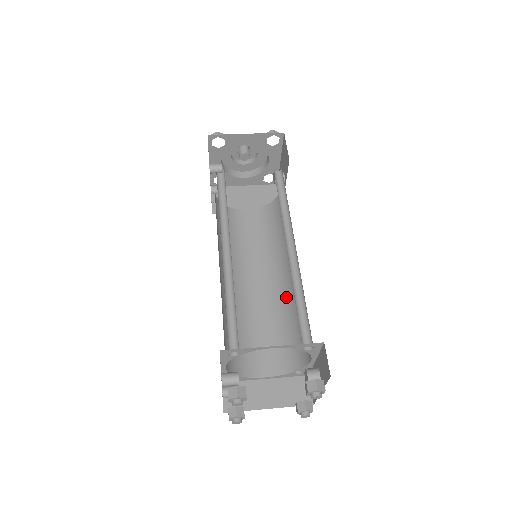
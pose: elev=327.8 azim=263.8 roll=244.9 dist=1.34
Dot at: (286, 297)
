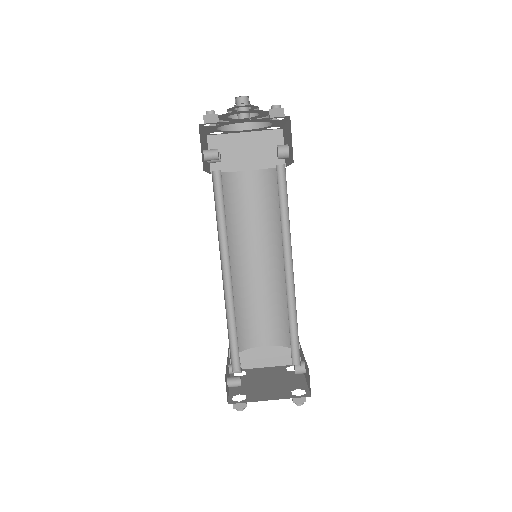
Dot at: (284, 282)
